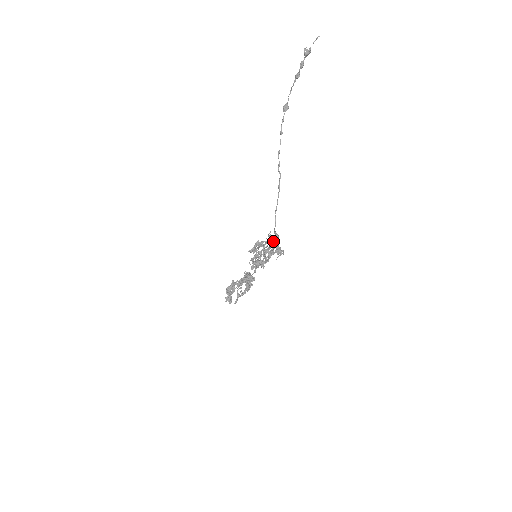
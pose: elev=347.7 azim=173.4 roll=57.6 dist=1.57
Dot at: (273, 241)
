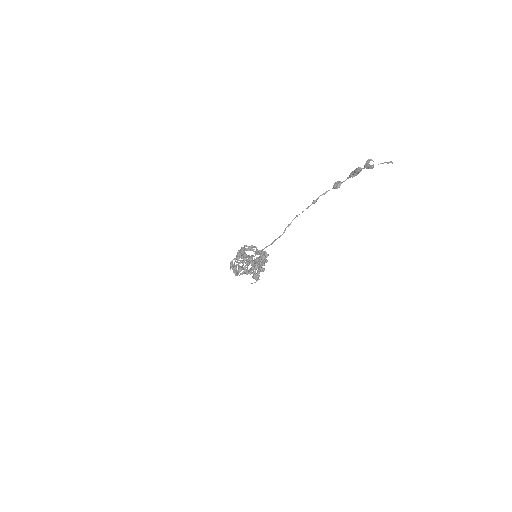
Dot at: (258, 266)
